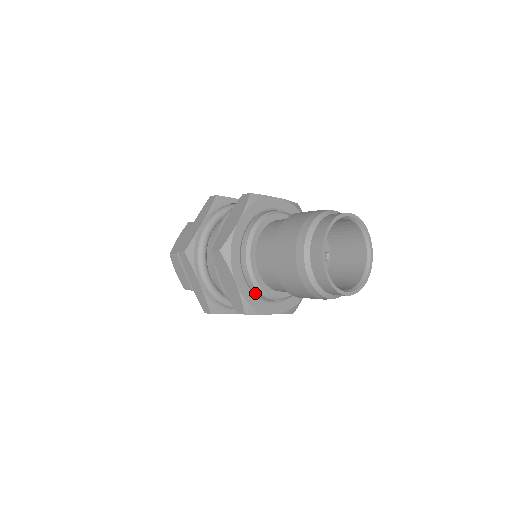
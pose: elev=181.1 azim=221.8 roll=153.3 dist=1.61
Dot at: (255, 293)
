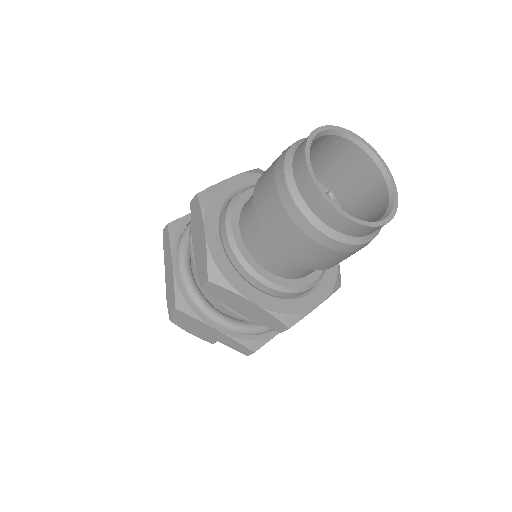
Dot at: (283, 297)
